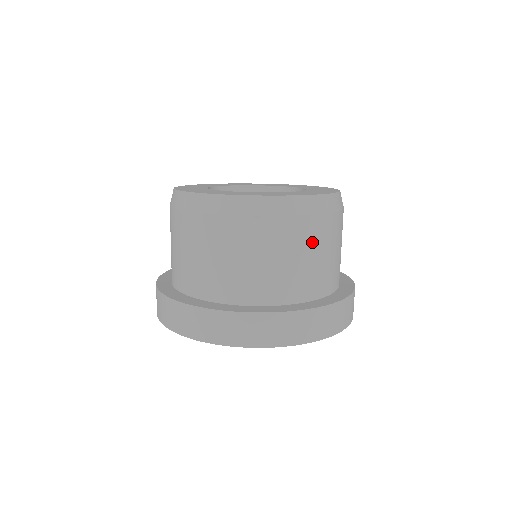
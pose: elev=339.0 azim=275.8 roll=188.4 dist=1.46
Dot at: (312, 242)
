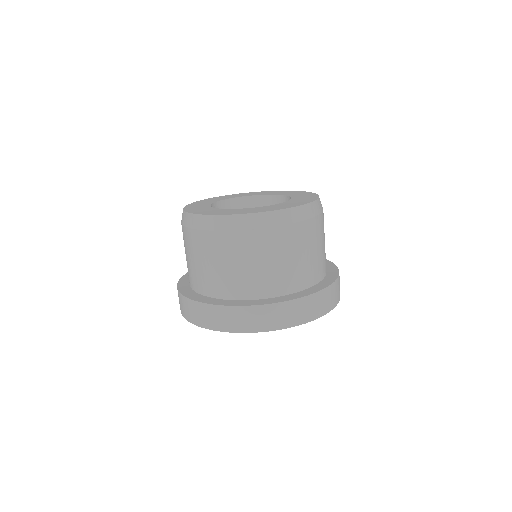
Dot at: (298, 244)
